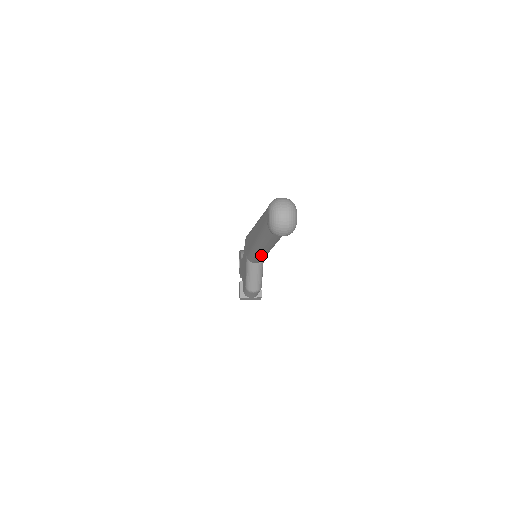
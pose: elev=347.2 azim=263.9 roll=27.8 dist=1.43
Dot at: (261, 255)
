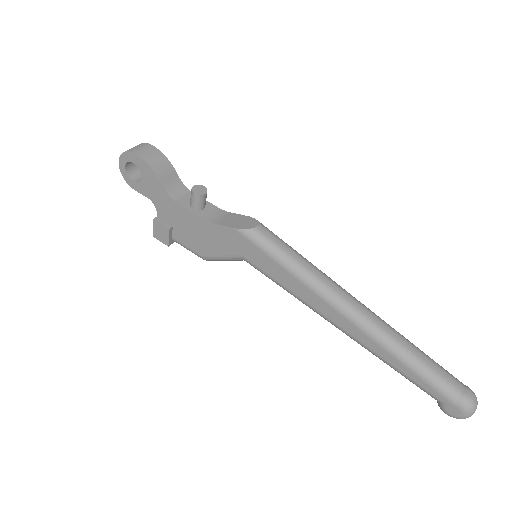
Dot at: occluded
